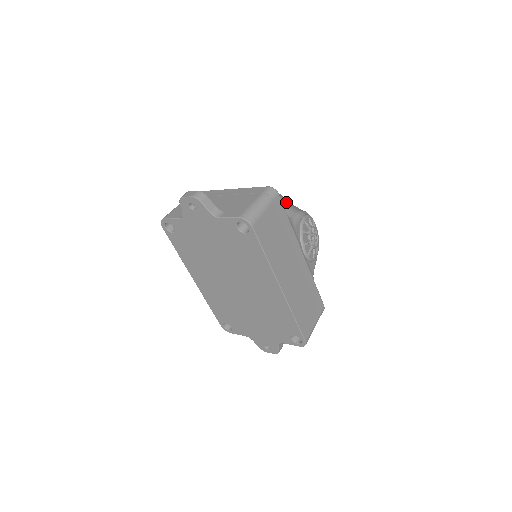
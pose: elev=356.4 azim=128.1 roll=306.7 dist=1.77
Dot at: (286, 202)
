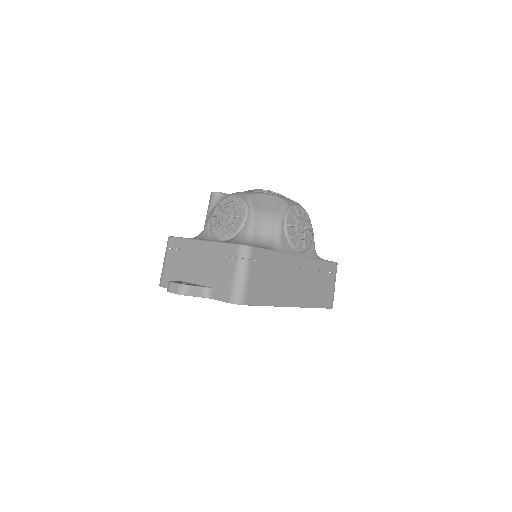
Dot at: (260, 210)
